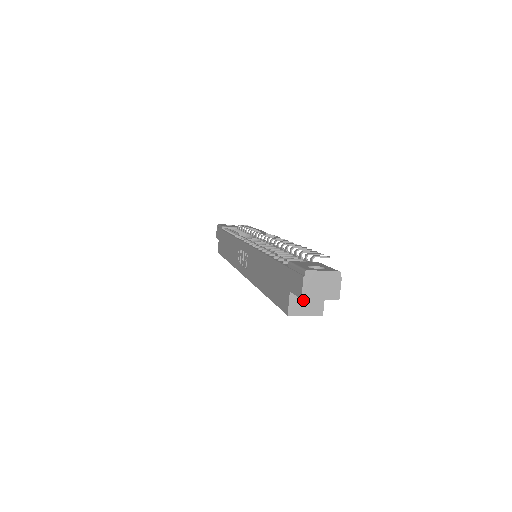
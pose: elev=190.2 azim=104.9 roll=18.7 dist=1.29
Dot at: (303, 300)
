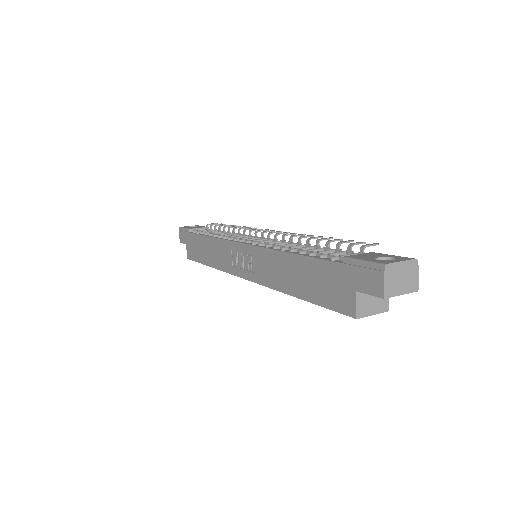
Dot at: (369, 298)
